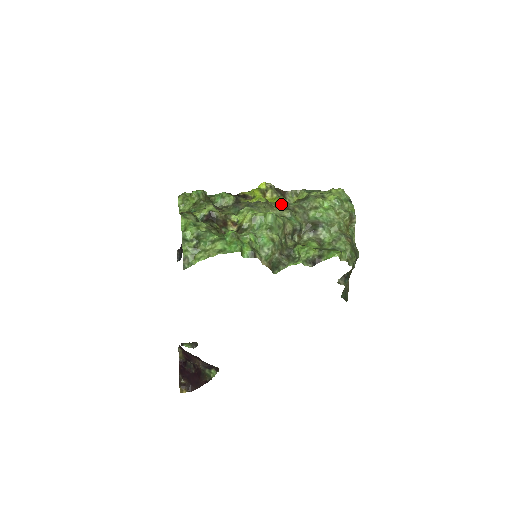
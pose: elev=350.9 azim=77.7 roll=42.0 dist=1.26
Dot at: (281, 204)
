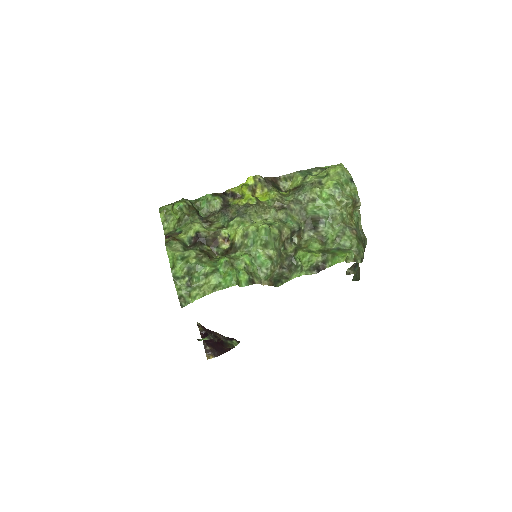
Dot at: (274, 203)
